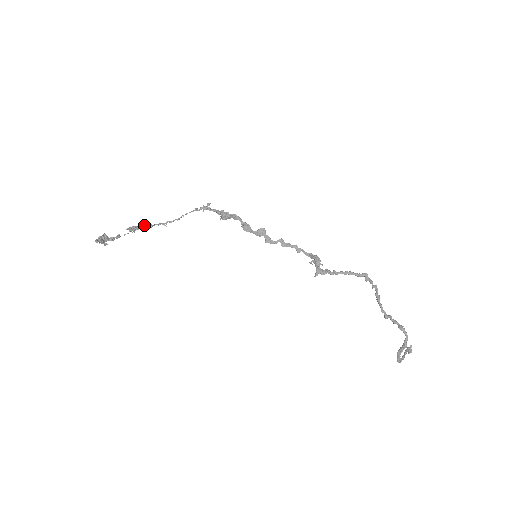
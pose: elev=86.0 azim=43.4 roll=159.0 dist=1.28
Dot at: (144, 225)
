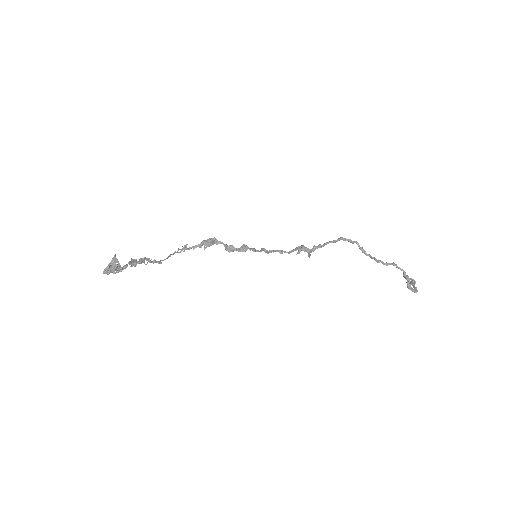
Dot at: (142, 260)
